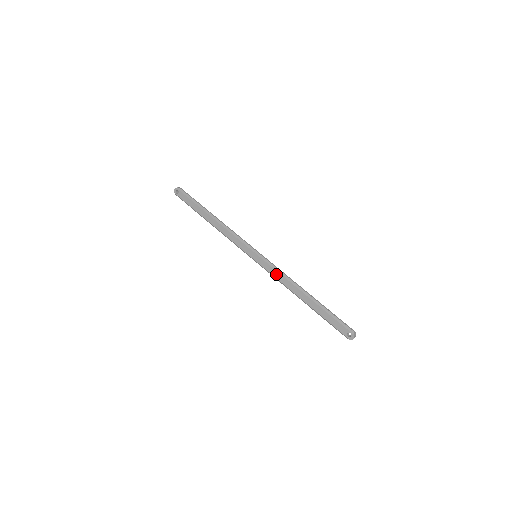
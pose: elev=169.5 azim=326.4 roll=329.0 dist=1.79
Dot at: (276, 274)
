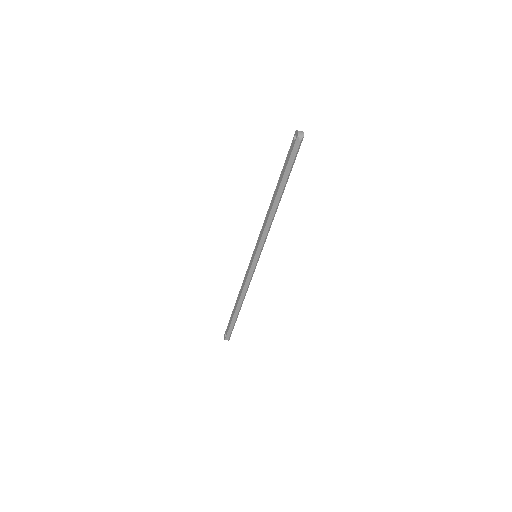
Dot at: (262, 231)
